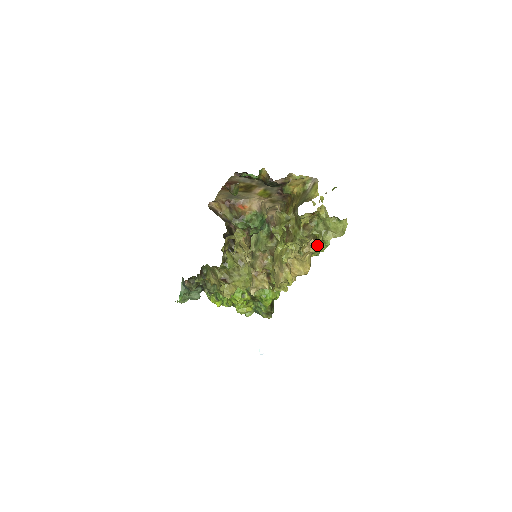
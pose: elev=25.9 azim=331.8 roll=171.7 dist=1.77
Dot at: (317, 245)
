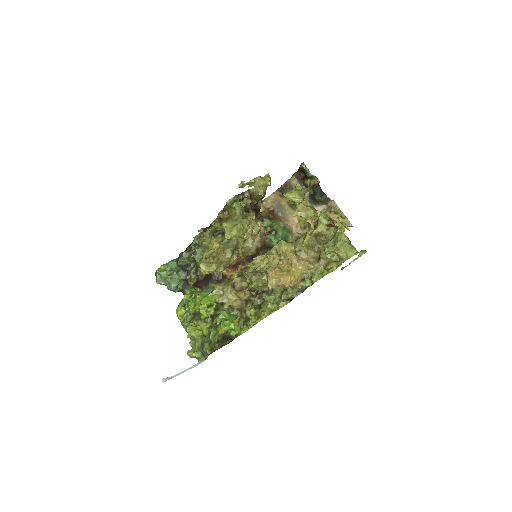
Dot at: (315, 263)
